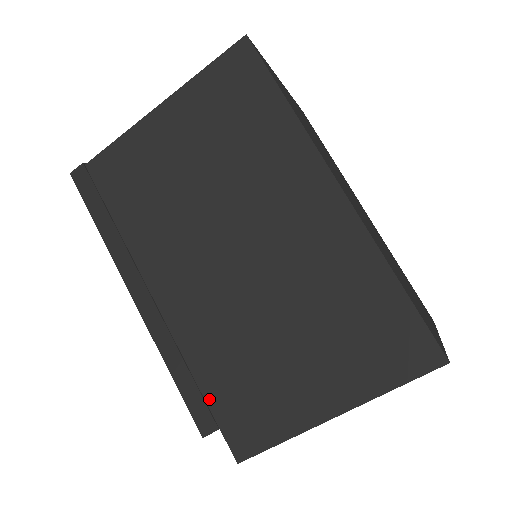
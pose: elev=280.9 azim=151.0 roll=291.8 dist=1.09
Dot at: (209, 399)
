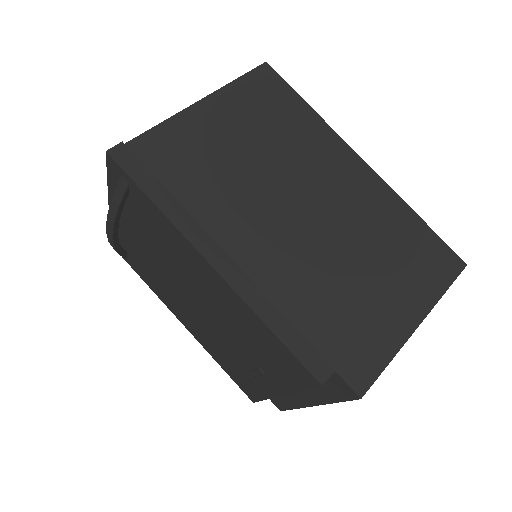
Dot at: (316, 345)
